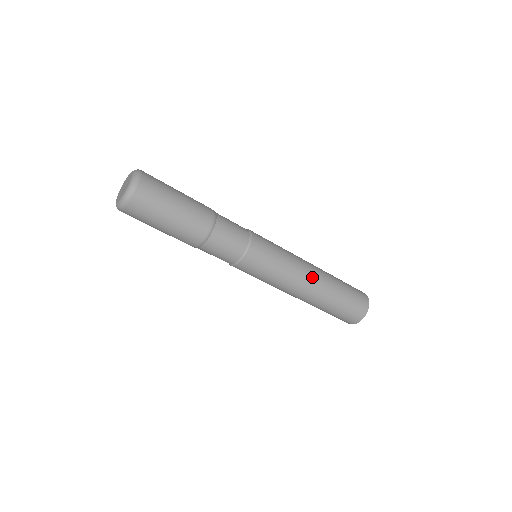
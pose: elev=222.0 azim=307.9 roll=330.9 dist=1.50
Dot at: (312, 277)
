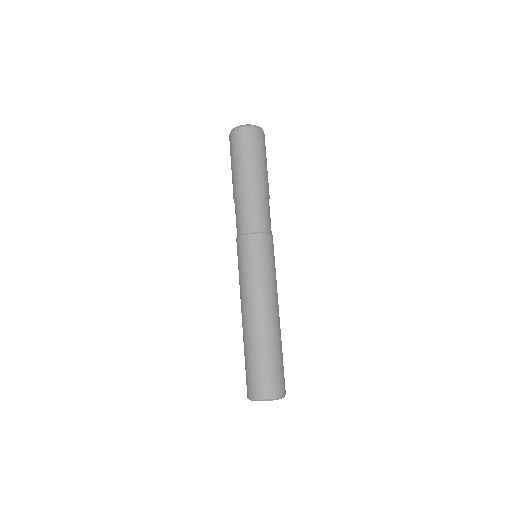
Dot at: (267, 310)
